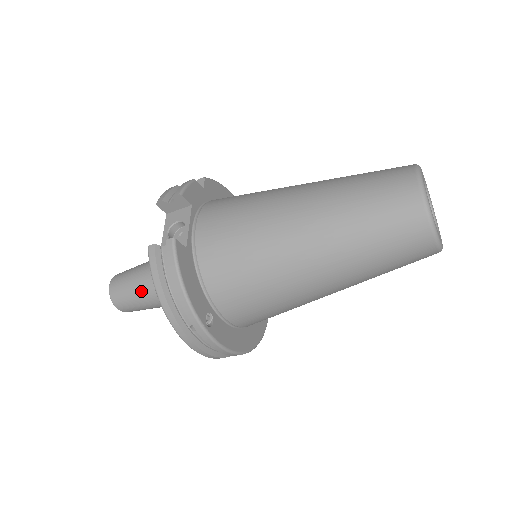
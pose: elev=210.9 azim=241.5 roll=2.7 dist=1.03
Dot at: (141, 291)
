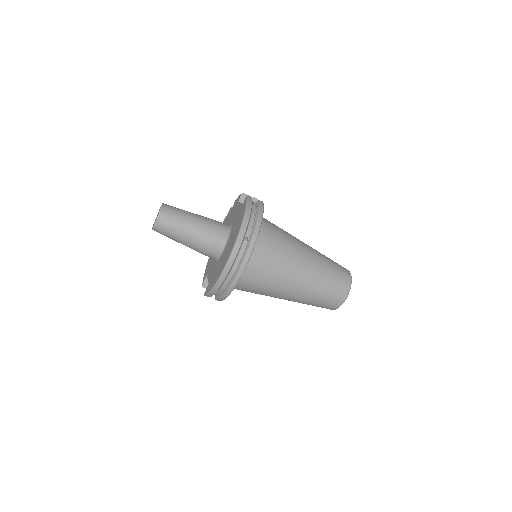
Dot at: (190, 218)
